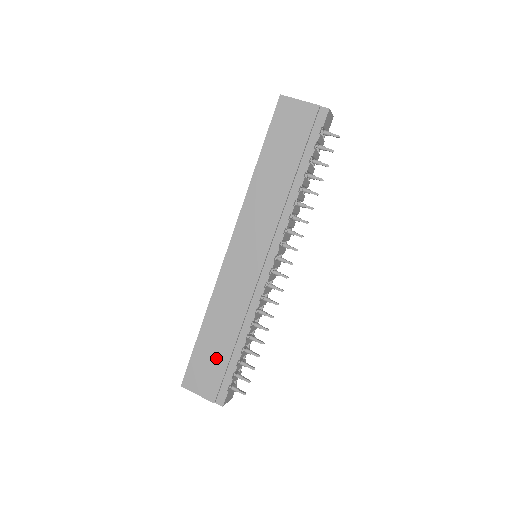
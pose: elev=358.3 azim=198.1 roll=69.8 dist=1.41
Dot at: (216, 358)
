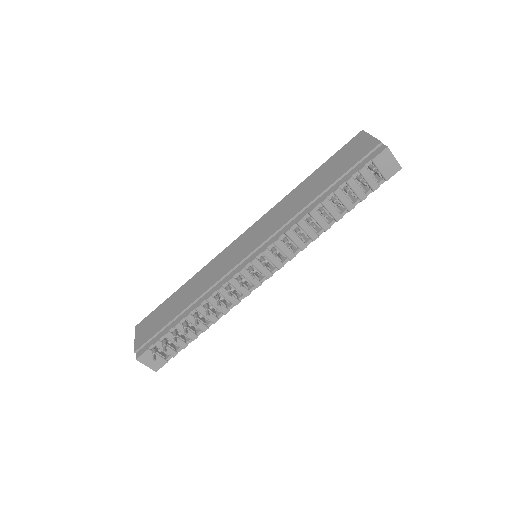
Dot at: (165, 316)
